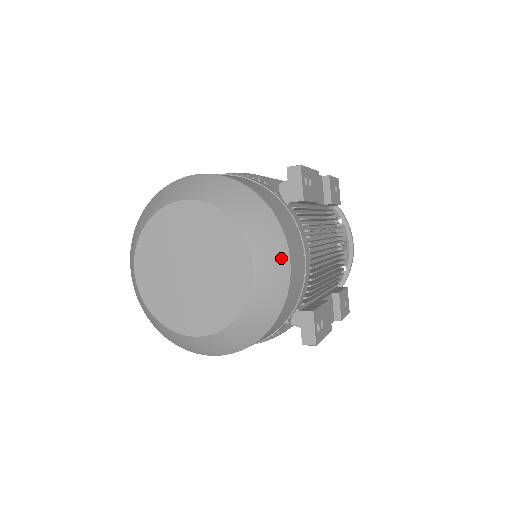
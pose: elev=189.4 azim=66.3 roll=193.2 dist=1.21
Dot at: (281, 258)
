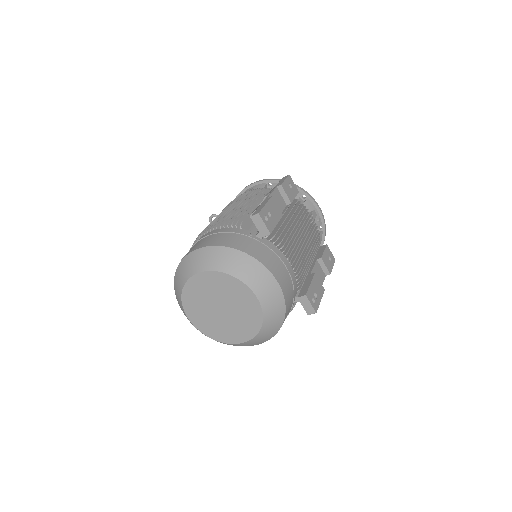
Dot at: (272, 284)
